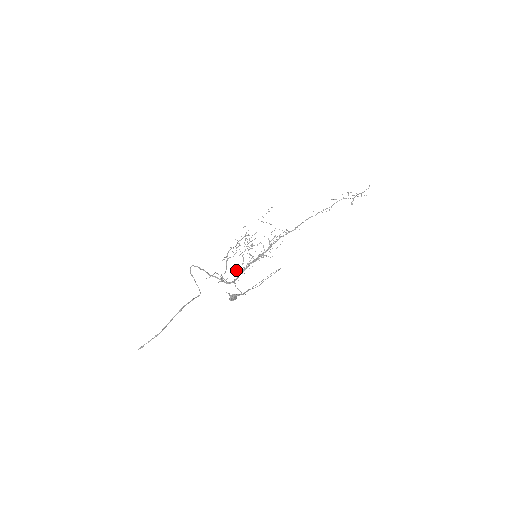
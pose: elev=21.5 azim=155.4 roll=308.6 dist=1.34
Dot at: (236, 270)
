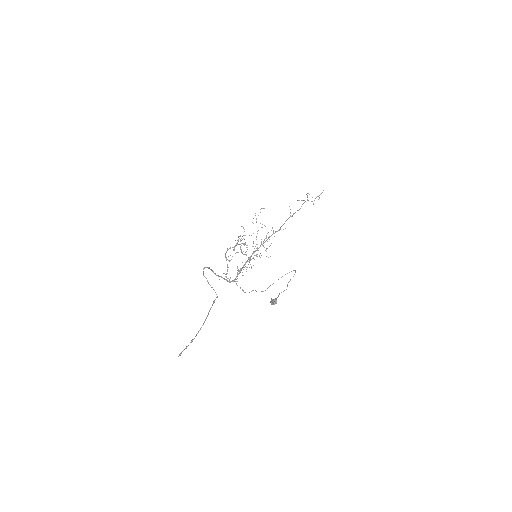
Dot at: (240, 270)
